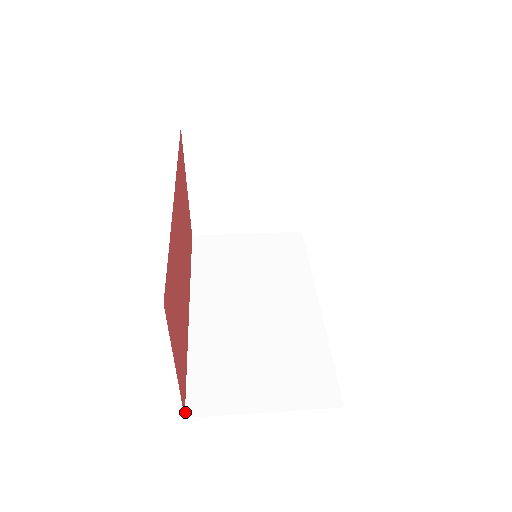
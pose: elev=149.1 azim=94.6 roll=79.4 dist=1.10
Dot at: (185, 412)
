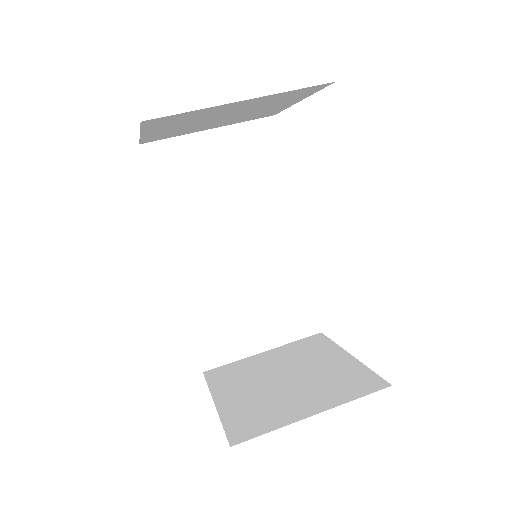
Dot at: (202, 368)
